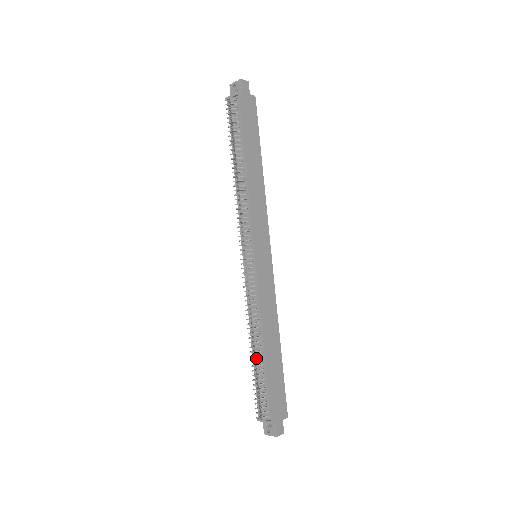
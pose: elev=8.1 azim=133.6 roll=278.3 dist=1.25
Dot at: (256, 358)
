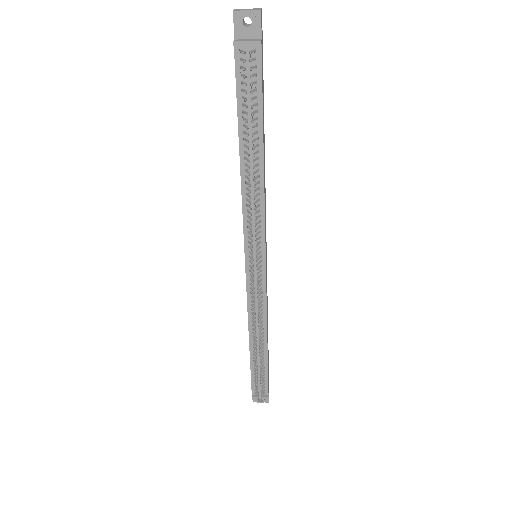
Dot at: (257, 354)
